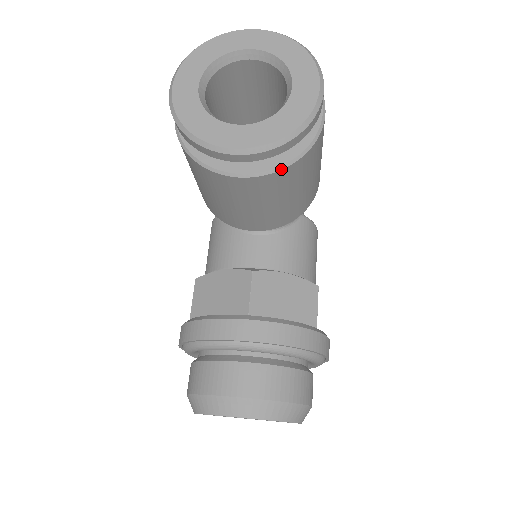
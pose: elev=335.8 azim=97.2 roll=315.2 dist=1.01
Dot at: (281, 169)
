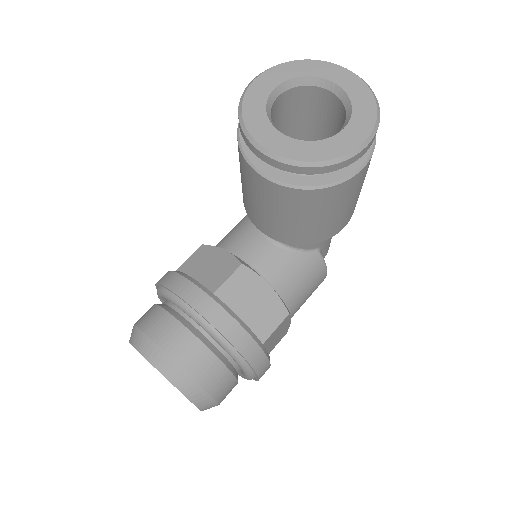
Dot at: (295, 188)
